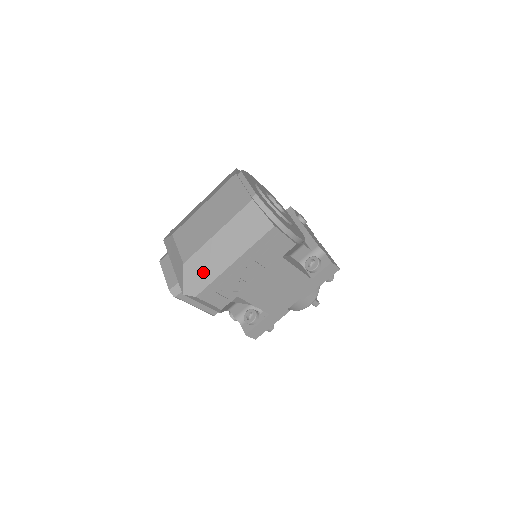
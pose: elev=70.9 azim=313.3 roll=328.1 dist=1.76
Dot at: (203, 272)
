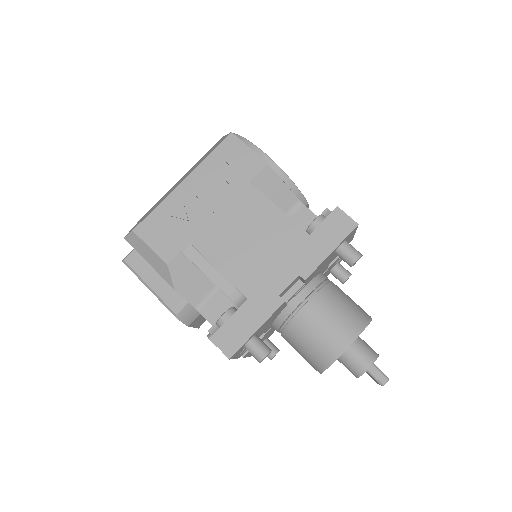
Dot at: occluded
